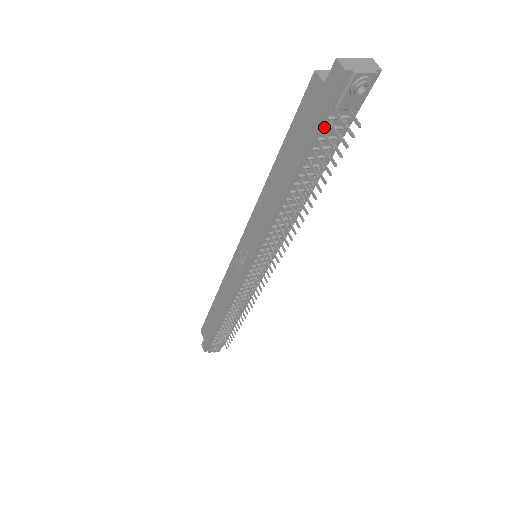
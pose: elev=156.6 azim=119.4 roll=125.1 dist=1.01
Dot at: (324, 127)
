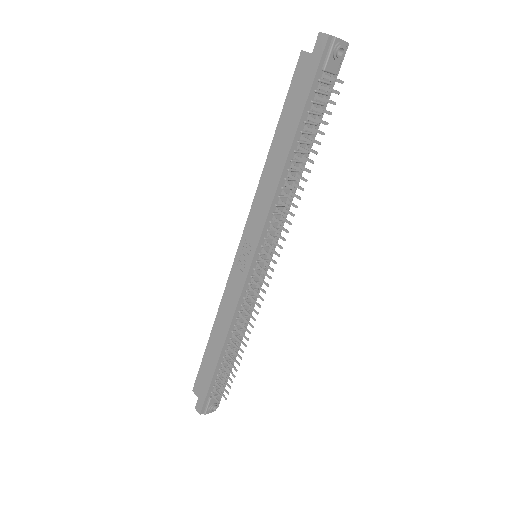
Dot at: (315, 89)
